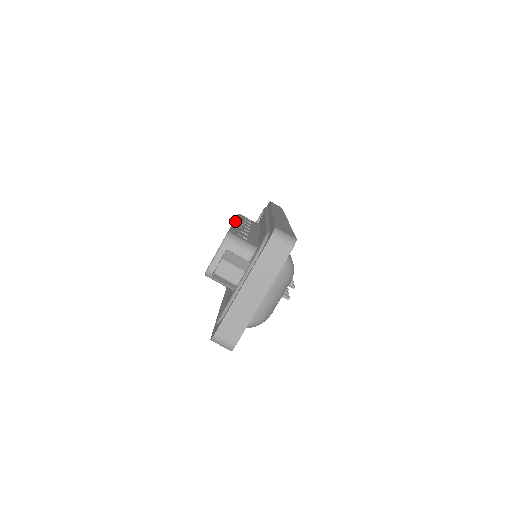
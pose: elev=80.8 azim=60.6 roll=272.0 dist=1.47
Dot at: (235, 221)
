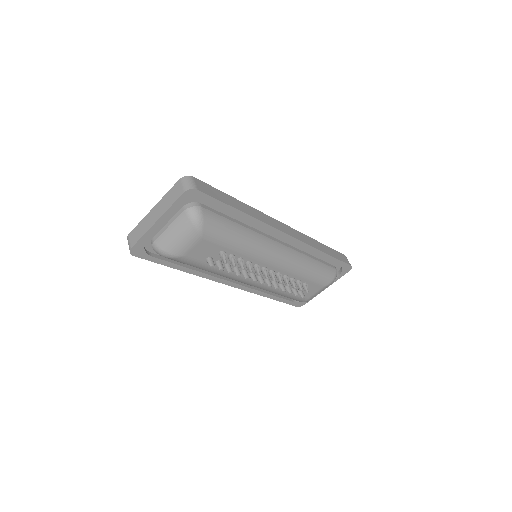
Dot at: occluded
